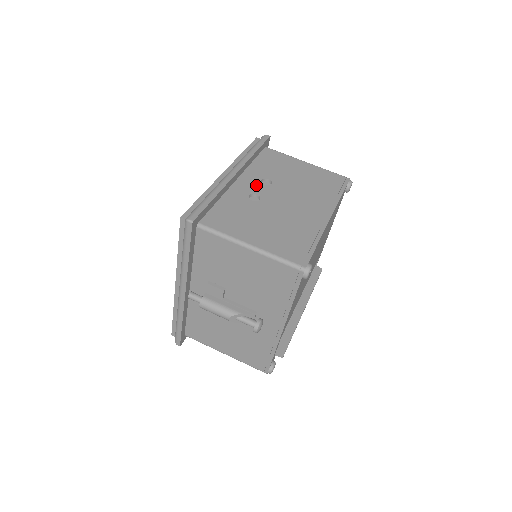
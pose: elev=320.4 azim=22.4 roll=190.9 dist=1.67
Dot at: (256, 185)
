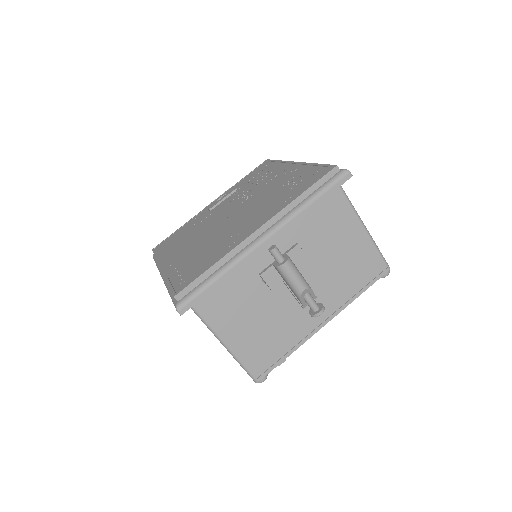
Dot at: occluded
